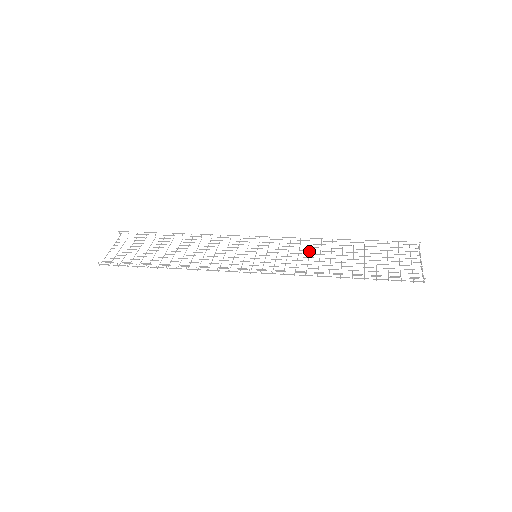
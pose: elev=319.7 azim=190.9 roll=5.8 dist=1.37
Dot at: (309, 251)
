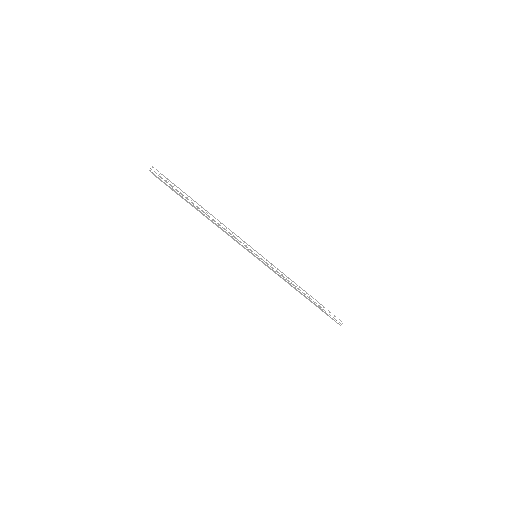
Dot at: (279, 275)
